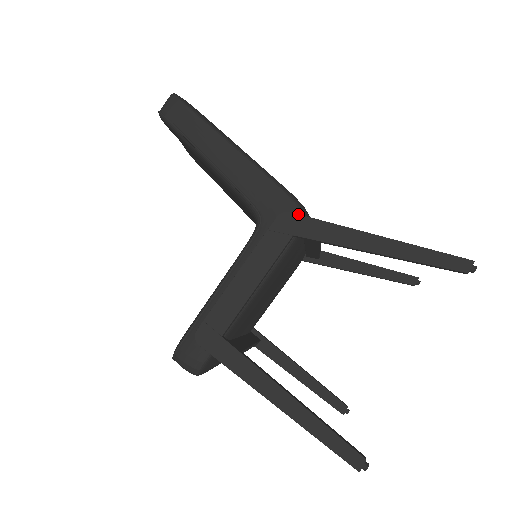
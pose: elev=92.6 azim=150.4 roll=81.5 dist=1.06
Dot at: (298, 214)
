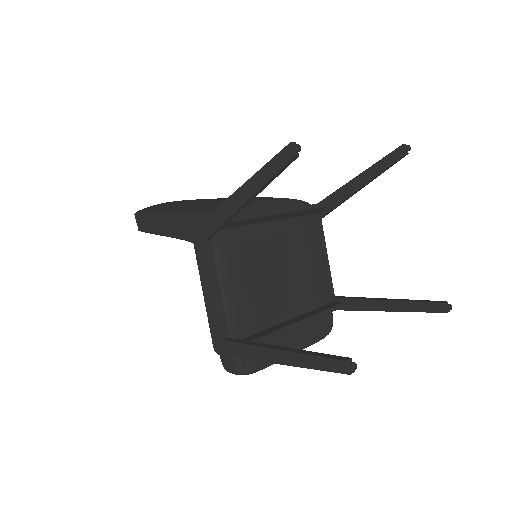
Dot at: (198, 225)
